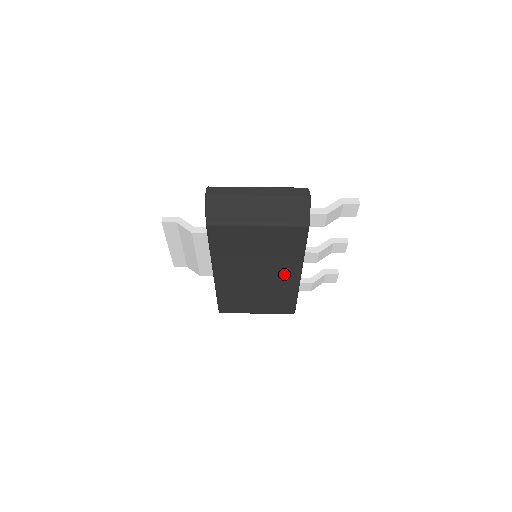
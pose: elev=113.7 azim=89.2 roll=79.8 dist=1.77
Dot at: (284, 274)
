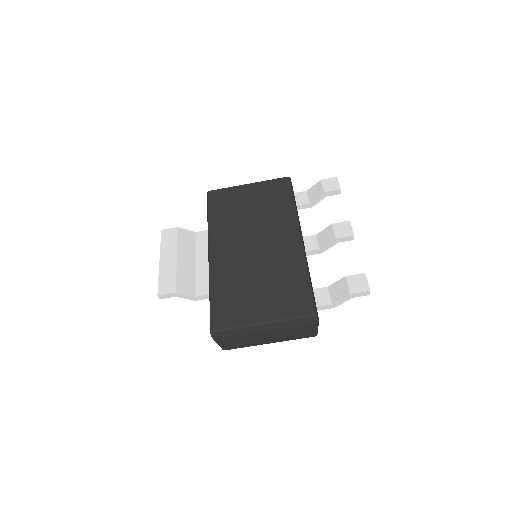
Dot at: occluded
